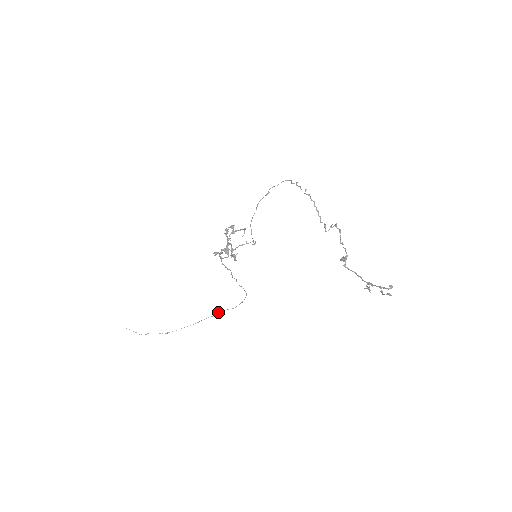
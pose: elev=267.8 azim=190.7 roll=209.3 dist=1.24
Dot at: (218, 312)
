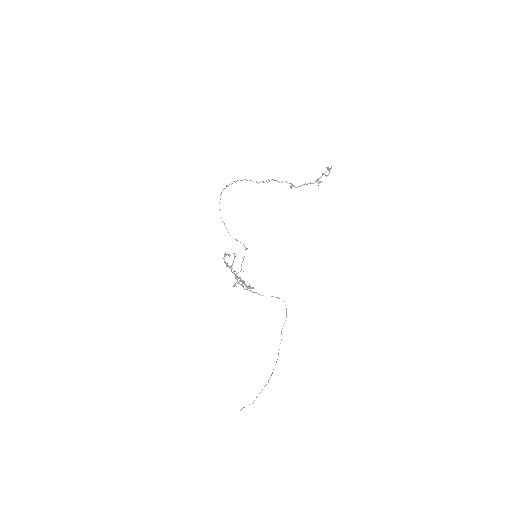
Dot at: (281, 332)
